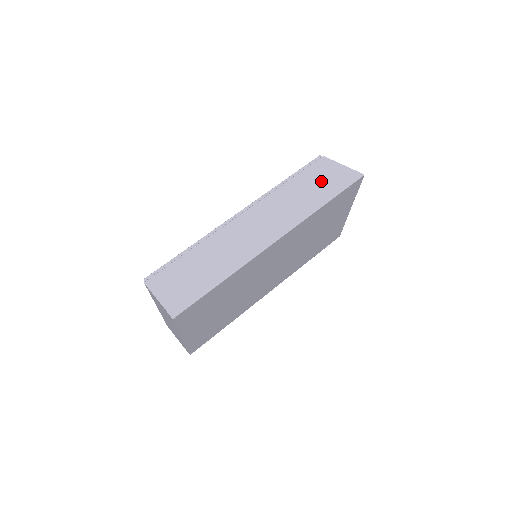
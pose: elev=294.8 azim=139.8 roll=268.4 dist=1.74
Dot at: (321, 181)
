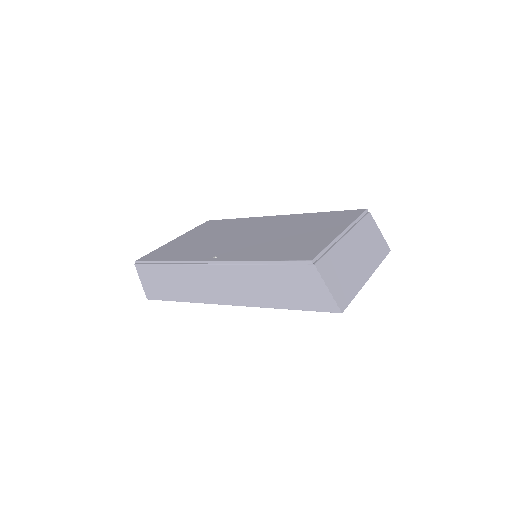
Dot at: (294, 287)
